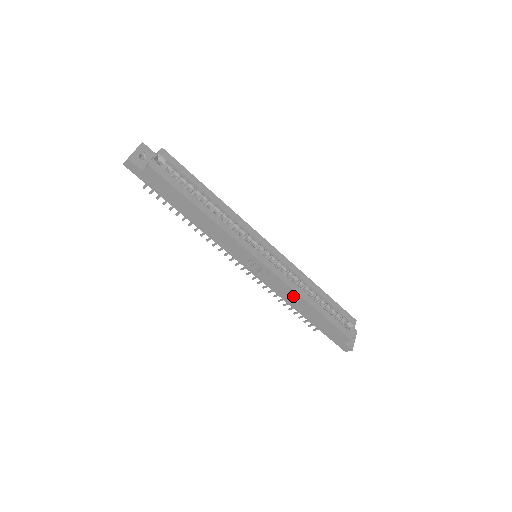
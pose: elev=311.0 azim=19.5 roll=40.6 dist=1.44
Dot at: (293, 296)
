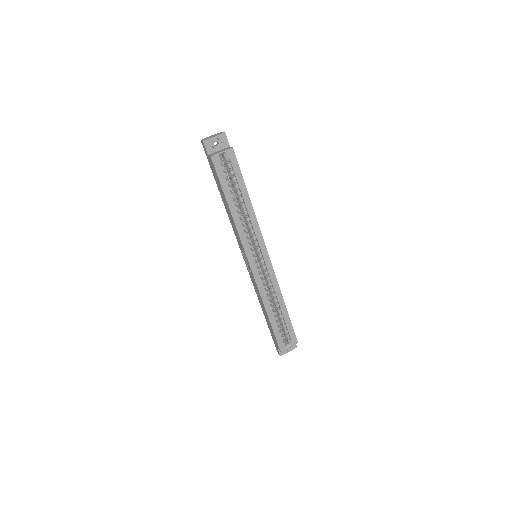
Dot at: (260, 298)
